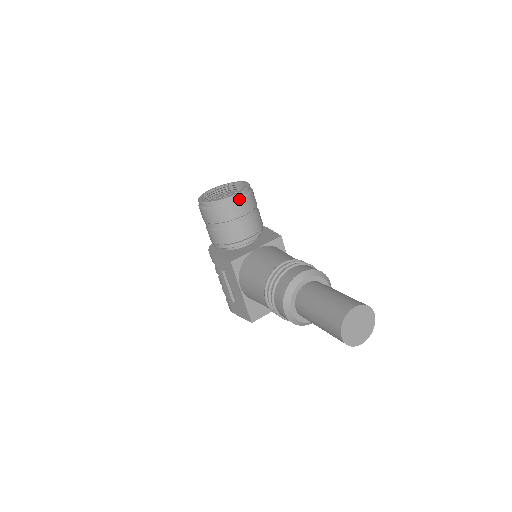
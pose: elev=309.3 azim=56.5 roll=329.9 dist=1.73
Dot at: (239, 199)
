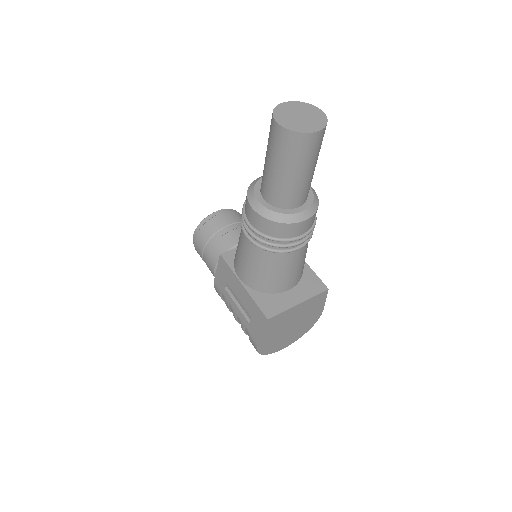
Dot at: (223, 212)
